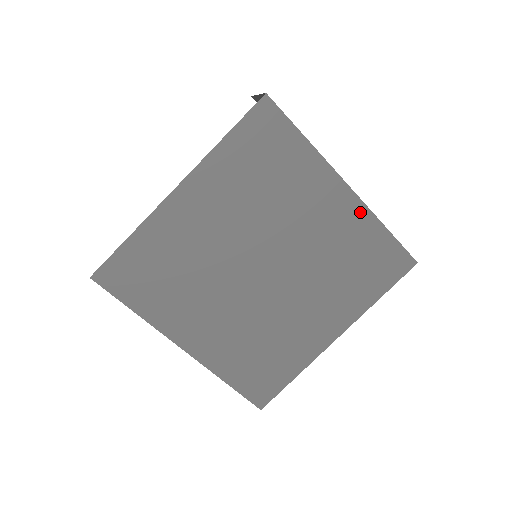
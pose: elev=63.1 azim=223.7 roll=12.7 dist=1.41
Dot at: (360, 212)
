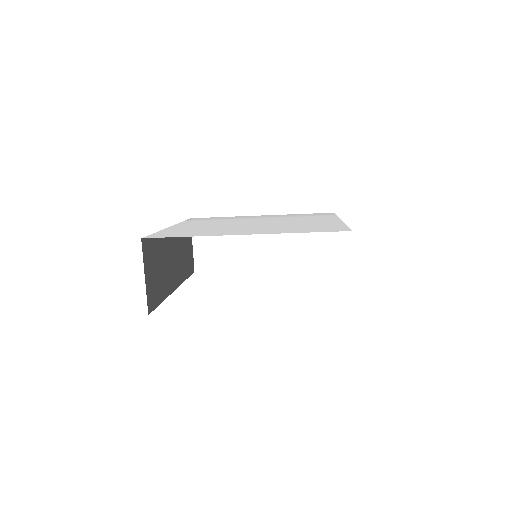
Dot at: occluded
